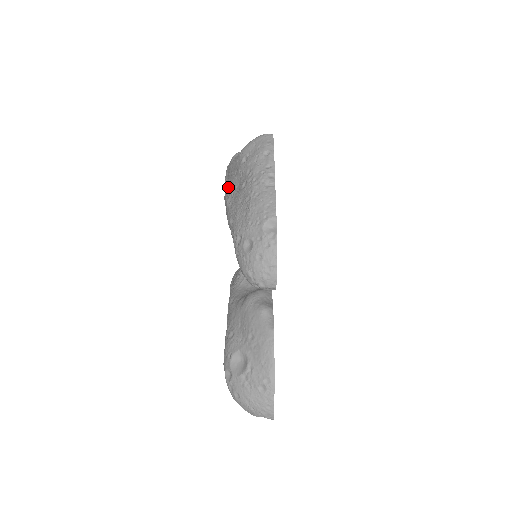
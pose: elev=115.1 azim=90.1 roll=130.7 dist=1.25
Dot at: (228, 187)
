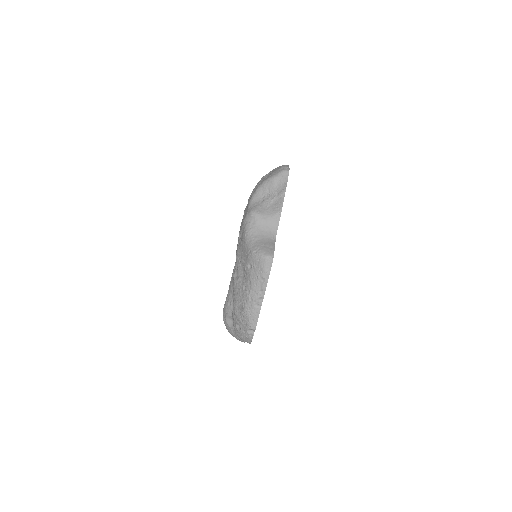
Dot at: (238, 257)
